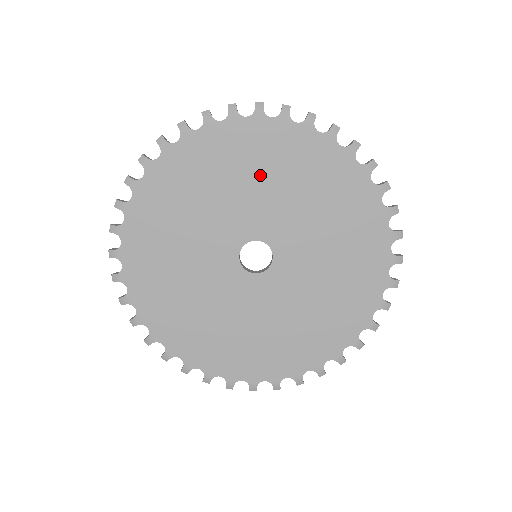
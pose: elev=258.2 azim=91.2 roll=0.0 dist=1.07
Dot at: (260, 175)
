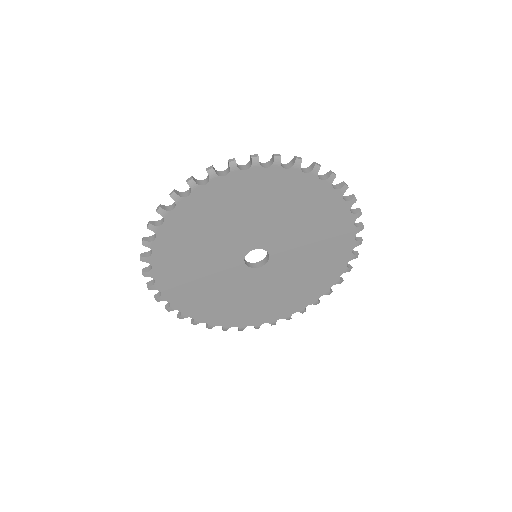
Dot at: (225, 219)
